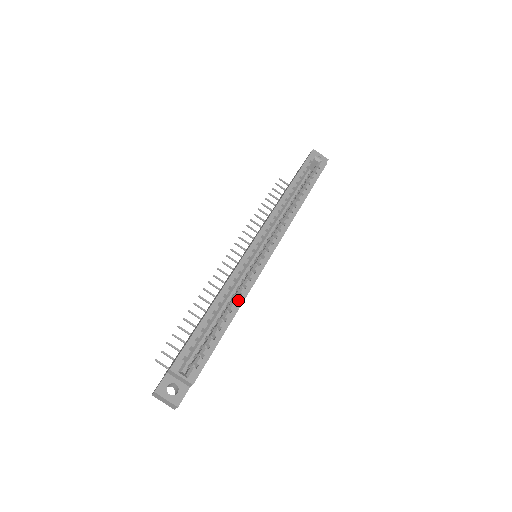
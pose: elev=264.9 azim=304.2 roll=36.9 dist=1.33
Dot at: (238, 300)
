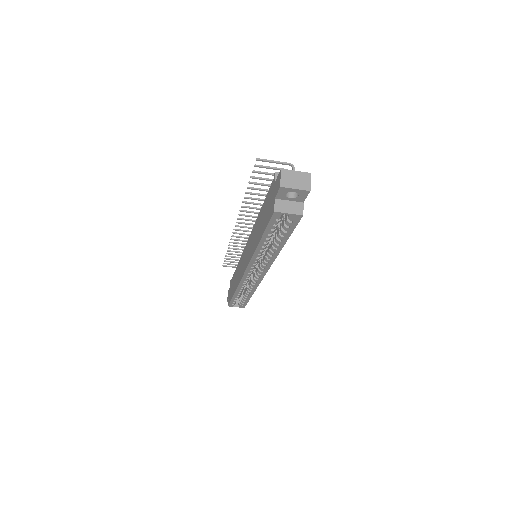
Dot at: (251, 291)
